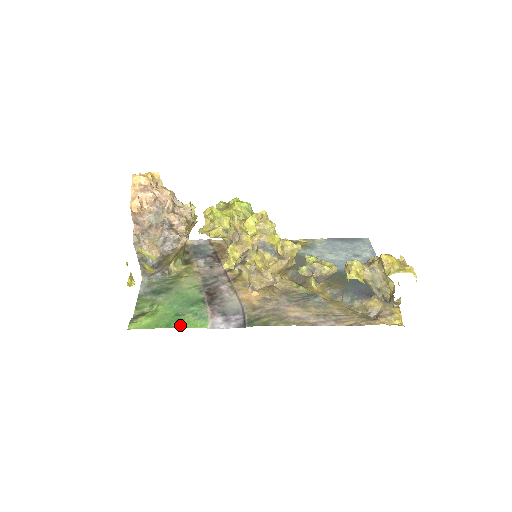
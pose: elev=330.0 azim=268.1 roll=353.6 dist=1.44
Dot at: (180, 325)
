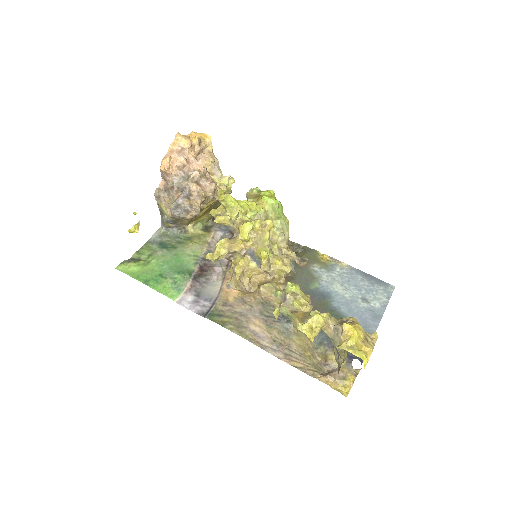
Dot at: (155, 286)
